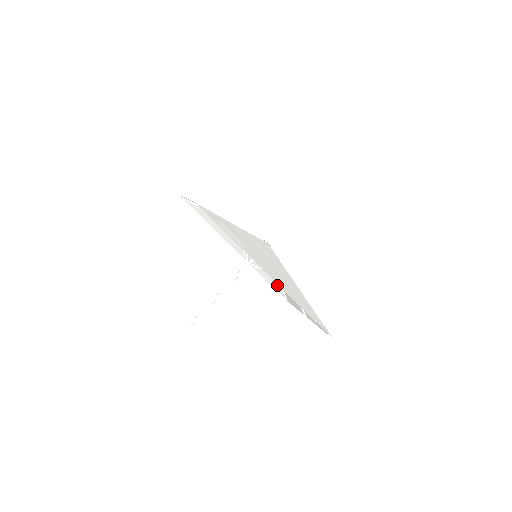
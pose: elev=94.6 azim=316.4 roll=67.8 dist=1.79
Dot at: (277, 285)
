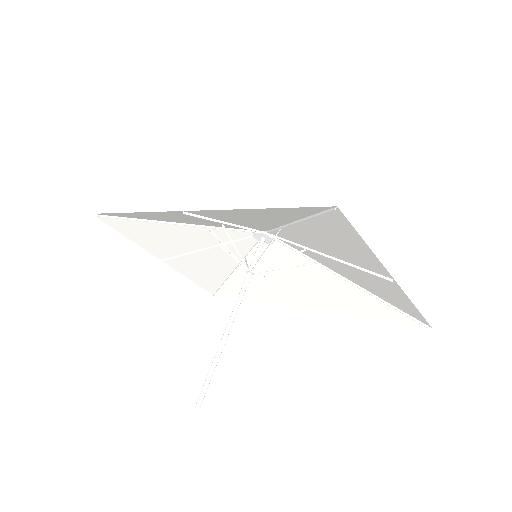
Dot at: (379, 307)
